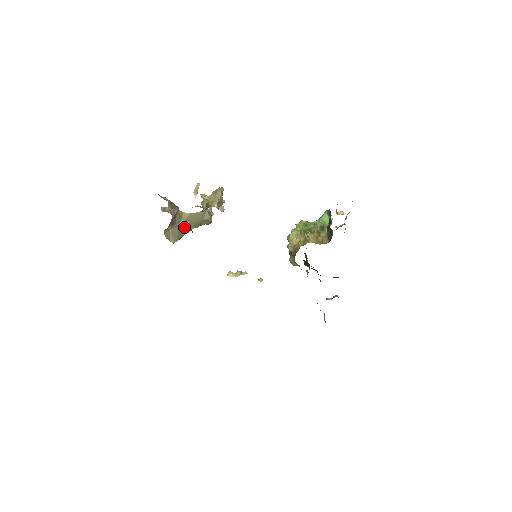
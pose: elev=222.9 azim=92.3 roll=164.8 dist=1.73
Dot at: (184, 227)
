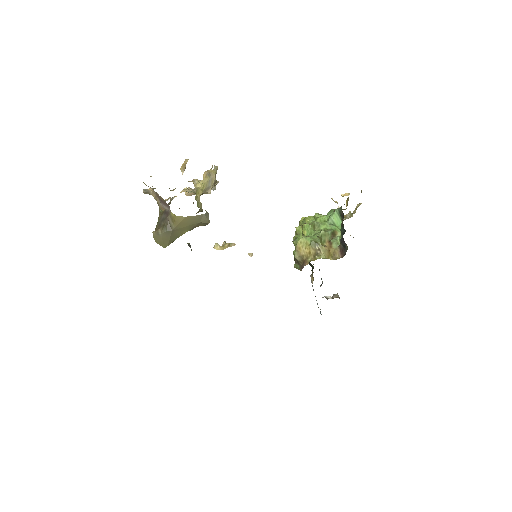
Dot at: (177, 231)
